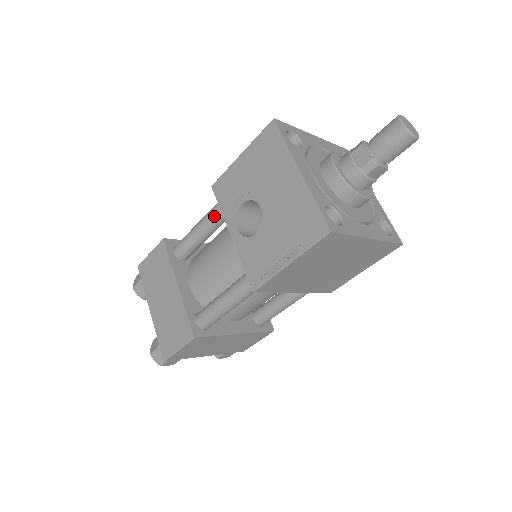
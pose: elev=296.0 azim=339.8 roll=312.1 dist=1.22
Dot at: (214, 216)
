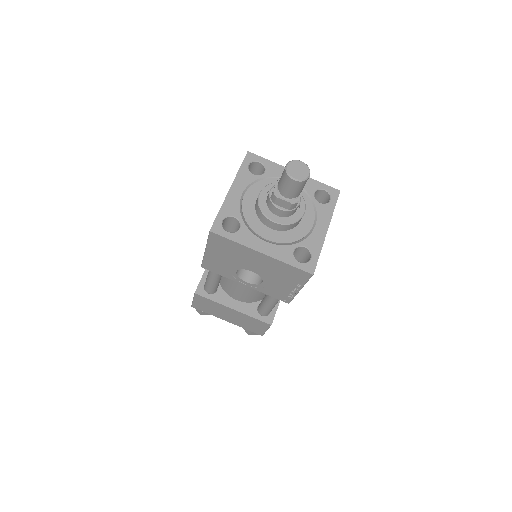
Dot at: (218, 274)
